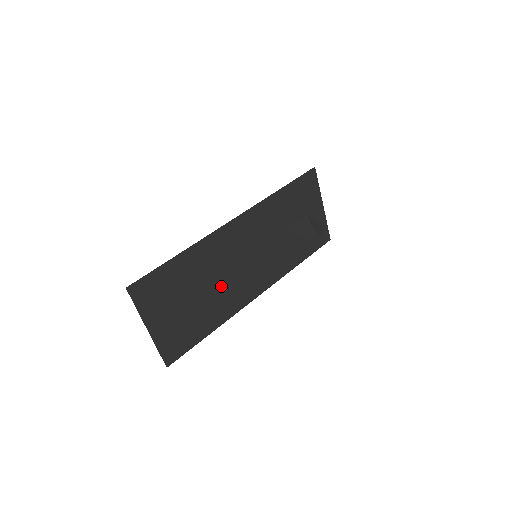
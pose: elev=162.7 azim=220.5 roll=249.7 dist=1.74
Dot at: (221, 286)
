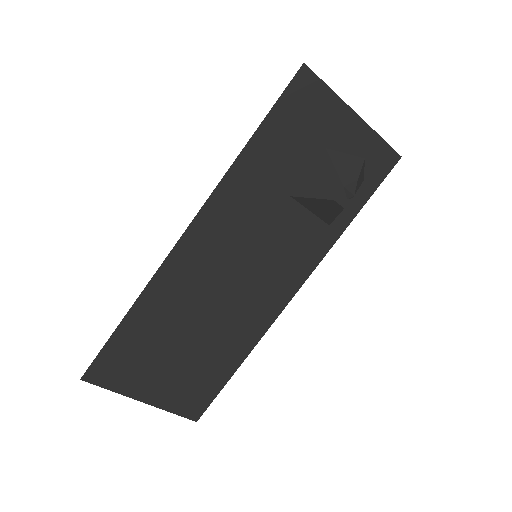
Dot at: (220, 315)
